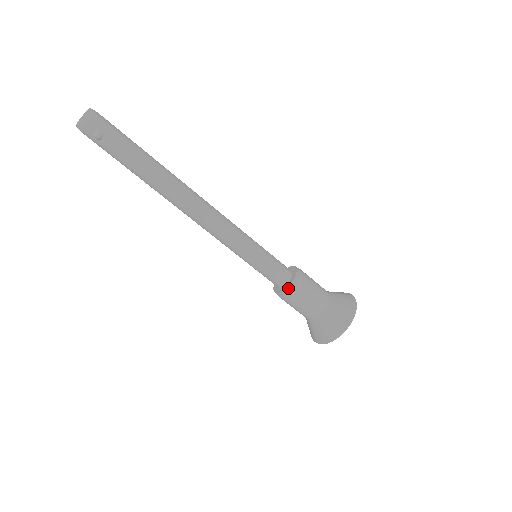
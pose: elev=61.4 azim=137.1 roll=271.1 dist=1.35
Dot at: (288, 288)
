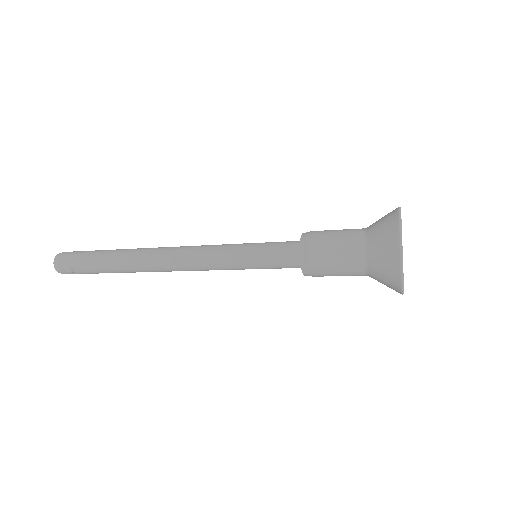
Dot at: (302, 266)
